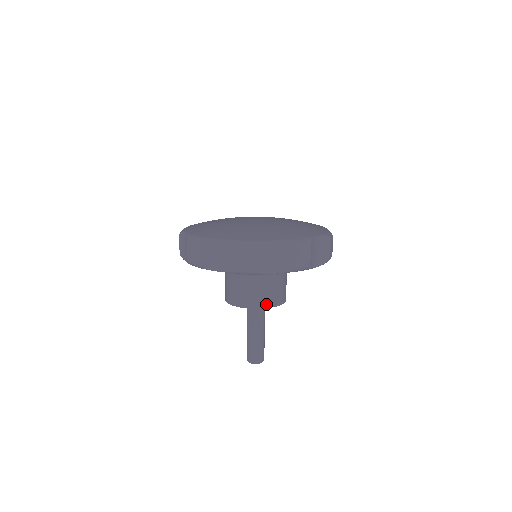
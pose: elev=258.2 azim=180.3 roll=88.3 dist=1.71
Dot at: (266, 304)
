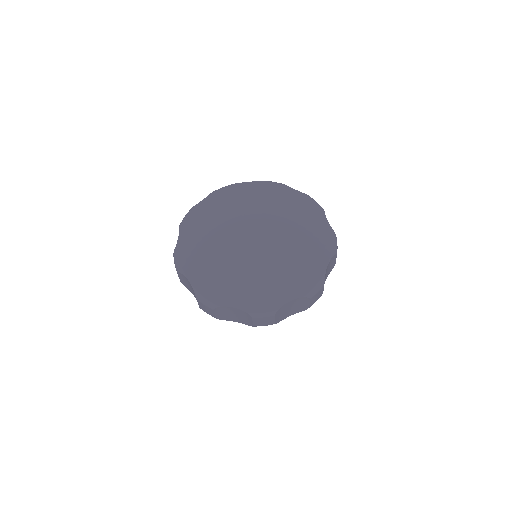
Dot at: occluded
